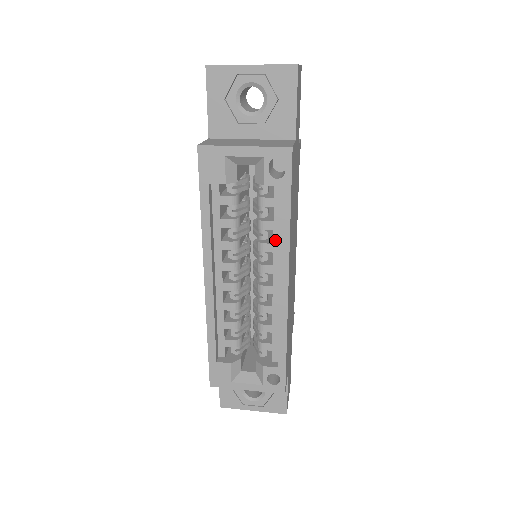
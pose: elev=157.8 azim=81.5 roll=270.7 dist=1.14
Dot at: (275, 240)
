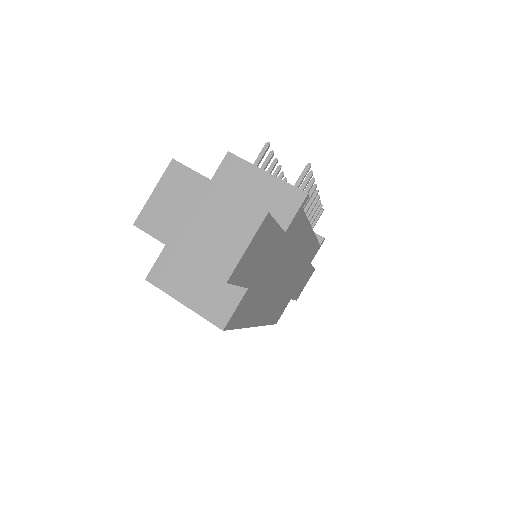
Dot at: occluded
